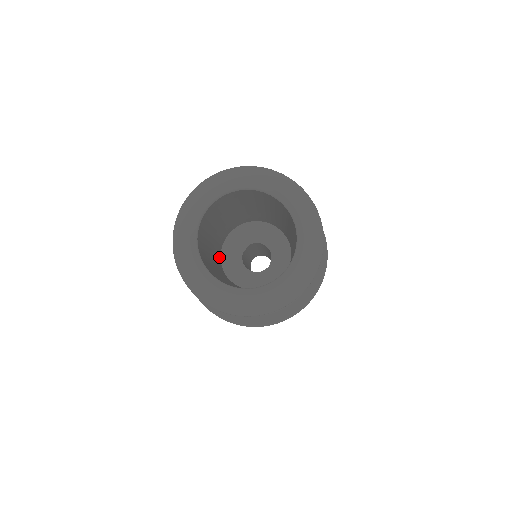
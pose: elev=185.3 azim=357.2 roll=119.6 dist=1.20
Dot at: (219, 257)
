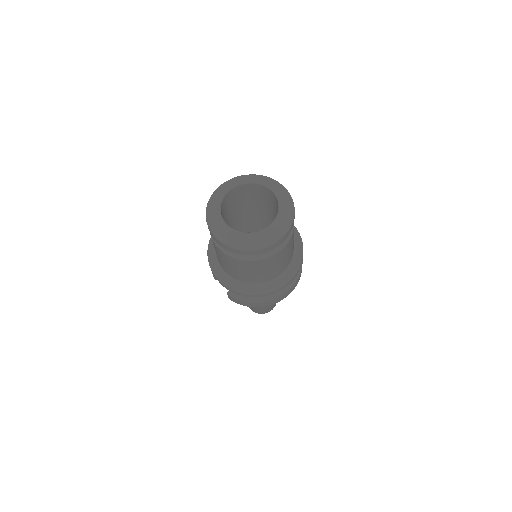
Dot at: occluded
